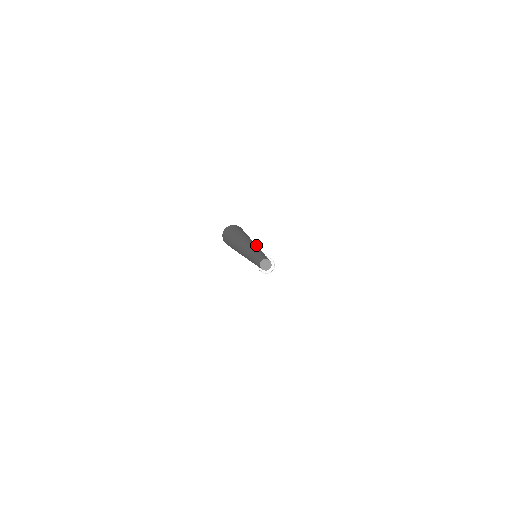
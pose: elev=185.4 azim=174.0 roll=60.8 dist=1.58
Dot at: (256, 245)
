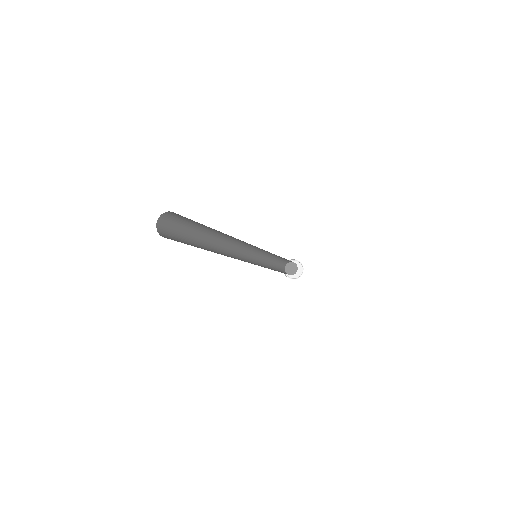
Dot at: (239, 240)
